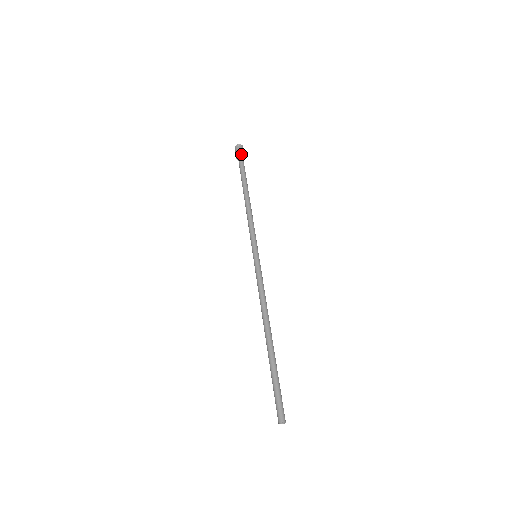
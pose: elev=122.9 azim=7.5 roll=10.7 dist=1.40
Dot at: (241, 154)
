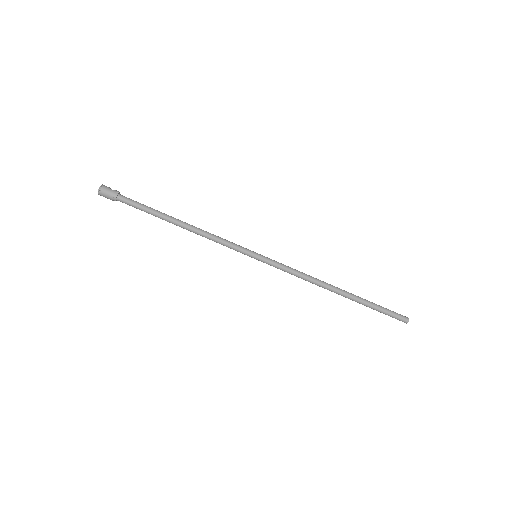
Dot at: (115, 197)
